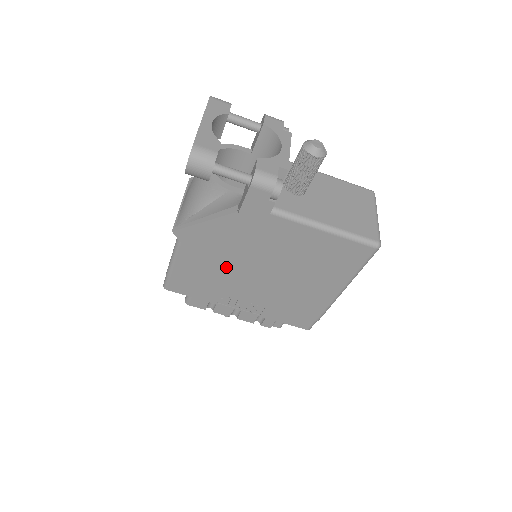
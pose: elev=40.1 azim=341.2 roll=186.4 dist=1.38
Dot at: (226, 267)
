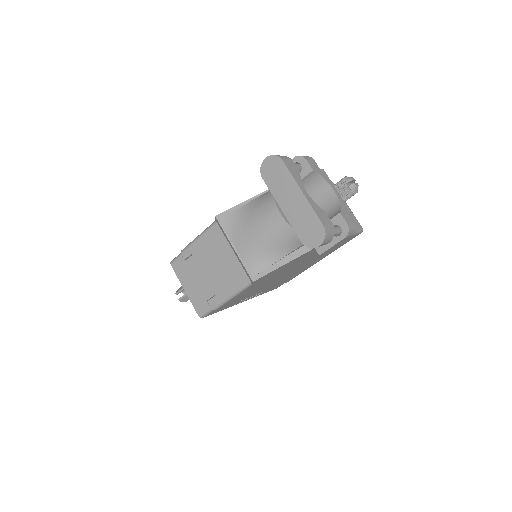
Dot at: (266, 283)
